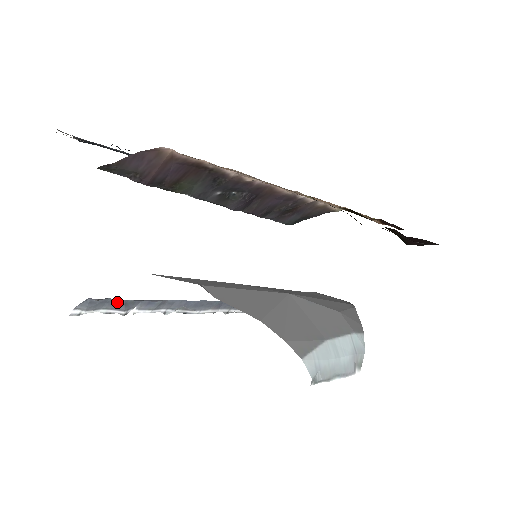
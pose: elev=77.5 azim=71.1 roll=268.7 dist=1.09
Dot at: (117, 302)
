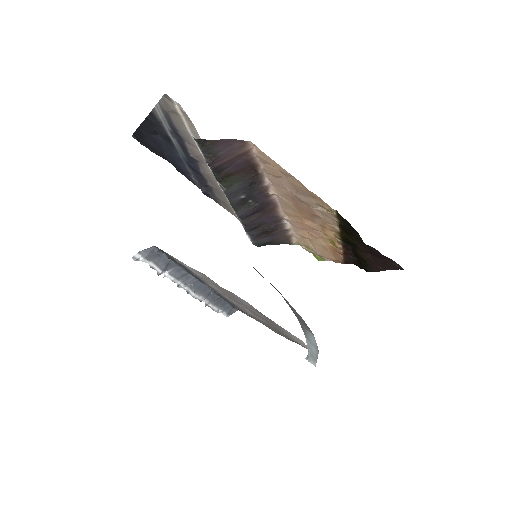
Dot at: (164, 259)
